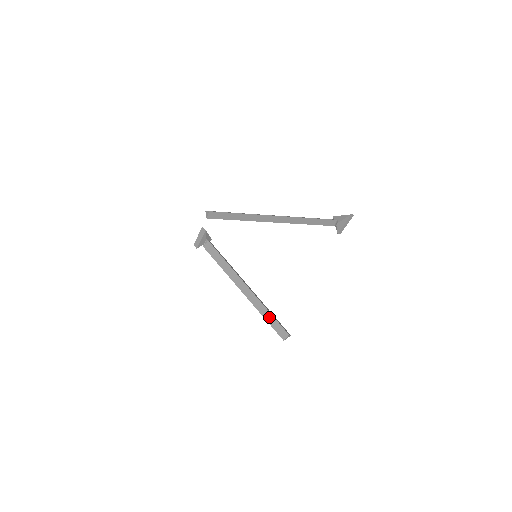
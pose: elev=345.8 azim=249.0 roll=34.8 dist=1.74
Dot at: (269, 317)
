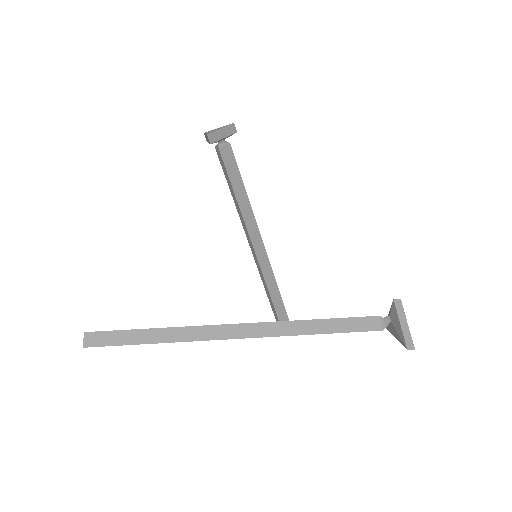
Dot at: (269, 298)
